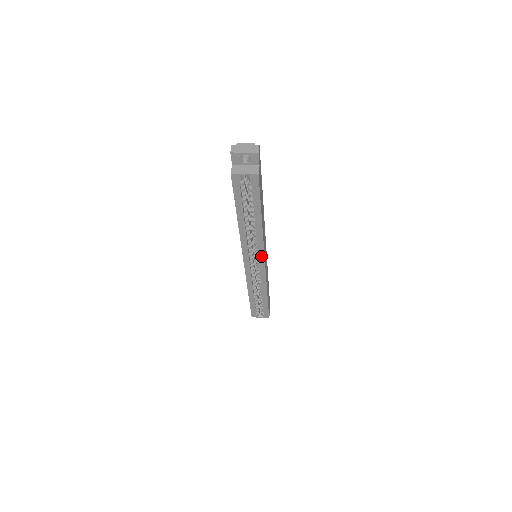
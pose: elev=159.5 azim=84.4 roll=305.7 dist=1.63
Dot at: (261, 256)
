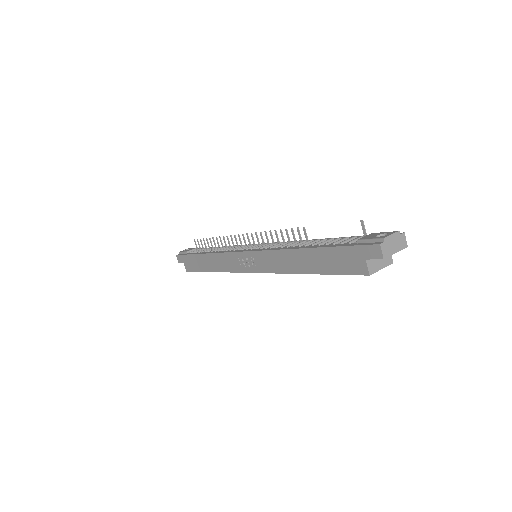
Dot at: occluded
